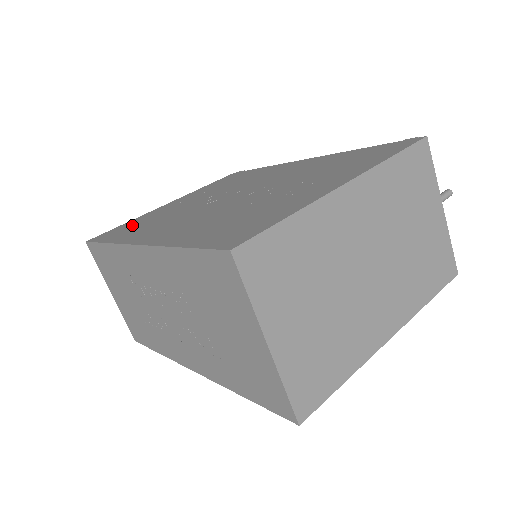
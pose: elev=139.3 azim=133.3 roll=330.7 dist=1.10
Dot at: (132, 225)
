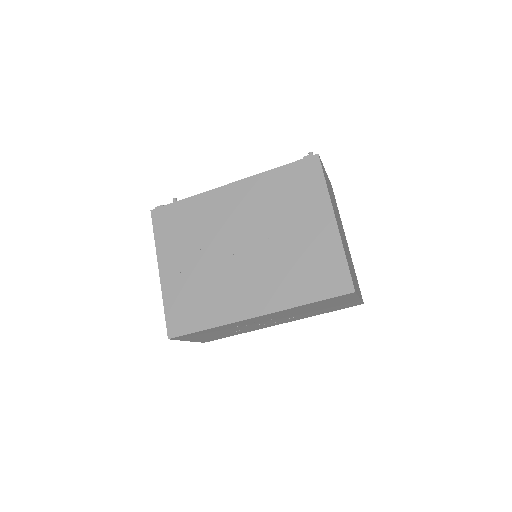
Dot at: (187, 306)
